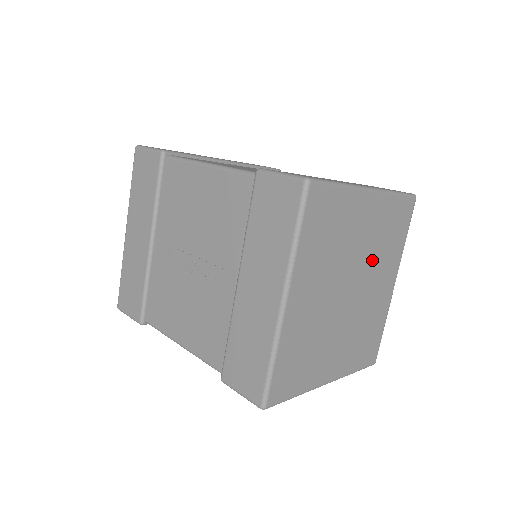
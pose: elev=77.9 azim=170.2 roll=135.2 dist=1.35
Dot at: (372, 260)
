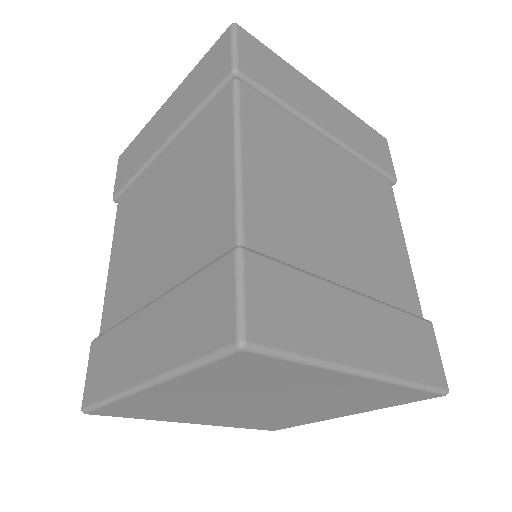
Dot at: (260, 392)
